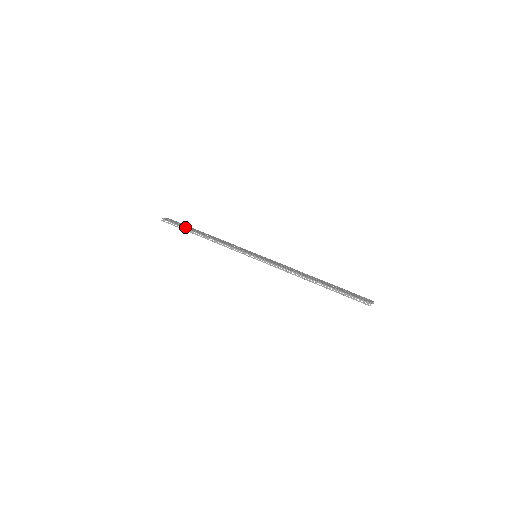
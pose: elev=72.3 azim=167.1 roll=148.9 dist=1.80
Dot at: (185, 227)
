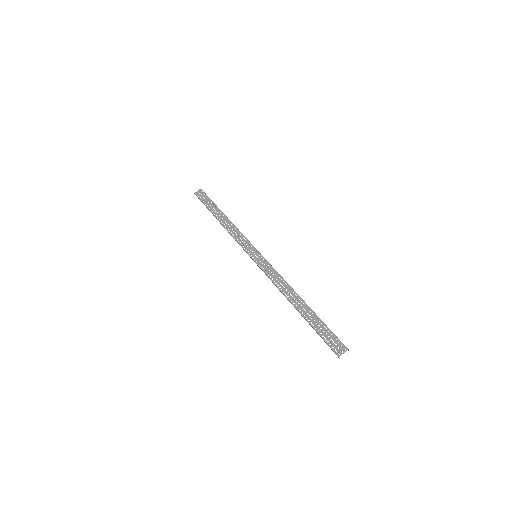
Dot at: (208, 207)
